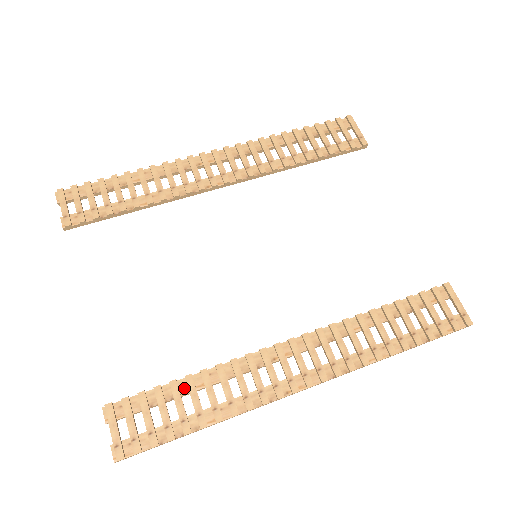
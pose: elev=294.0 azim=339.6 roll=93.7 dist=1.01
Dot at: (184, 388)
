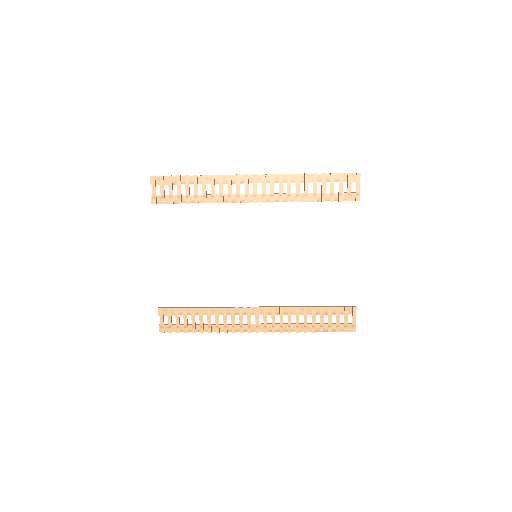
Dot at: (197, 312)
